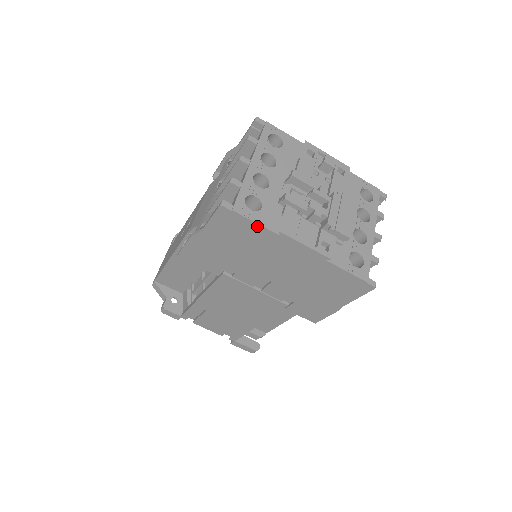
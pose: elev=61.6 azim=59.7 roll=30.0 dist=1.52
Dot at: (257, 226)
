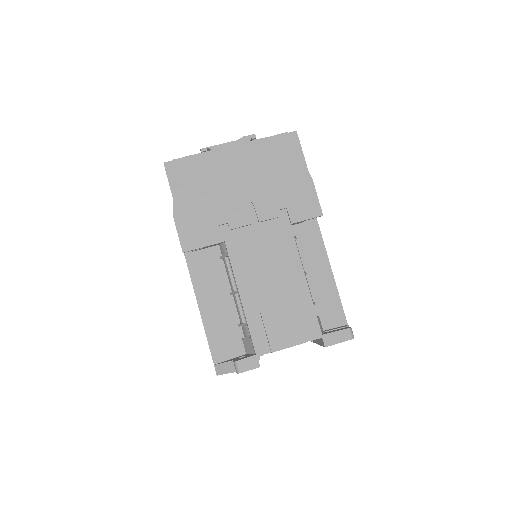
Dot at: (194, 157)
